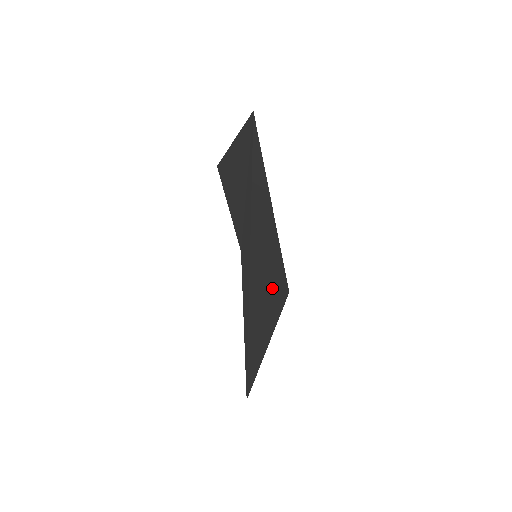
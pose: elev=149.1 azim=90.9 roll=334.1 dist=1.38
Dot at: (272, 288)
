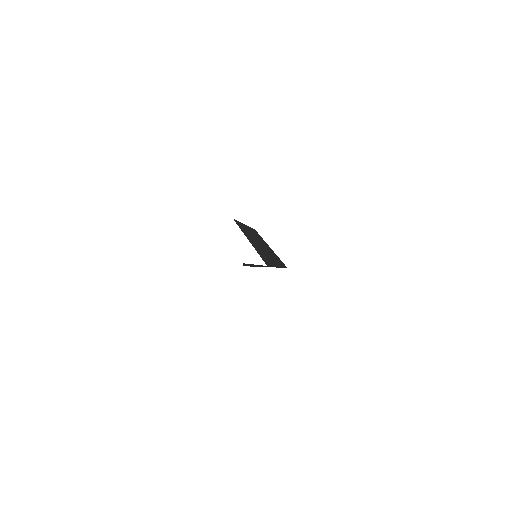
Dot at: occluded
